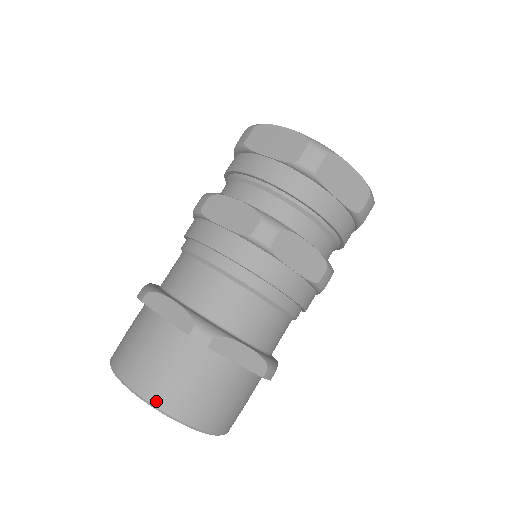
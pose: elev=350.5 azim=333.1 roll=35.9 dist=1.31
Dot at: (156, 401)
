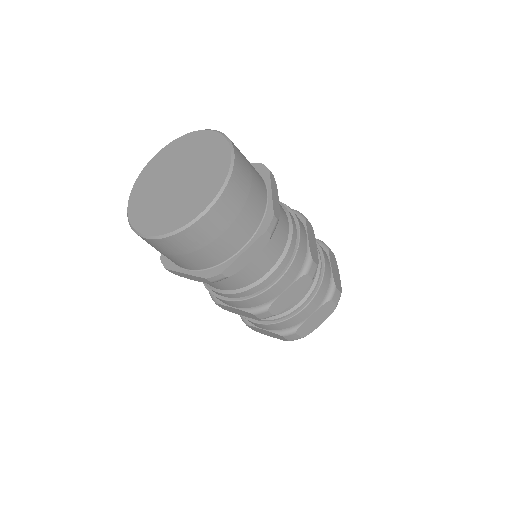
Dot at: occluded
